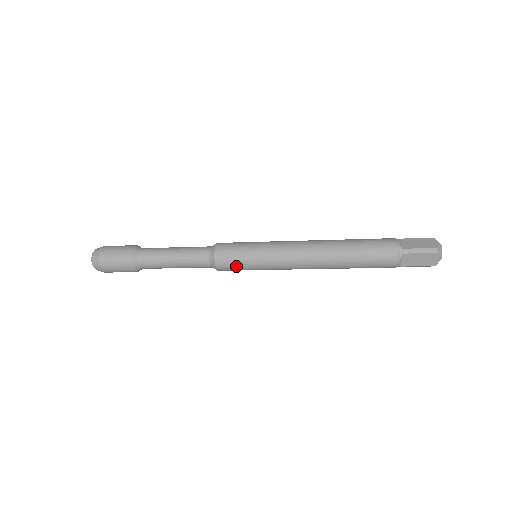
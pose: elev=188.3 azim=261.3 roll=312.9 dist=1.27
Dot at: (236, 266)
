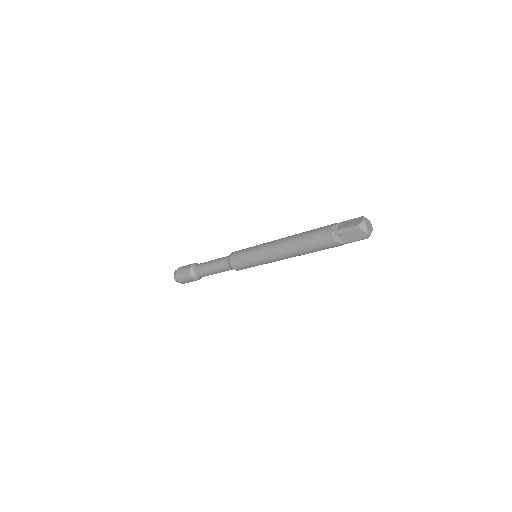
Dot at: (243, 265)
